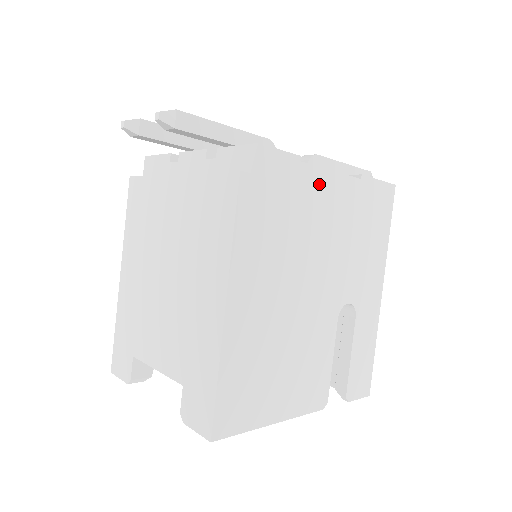
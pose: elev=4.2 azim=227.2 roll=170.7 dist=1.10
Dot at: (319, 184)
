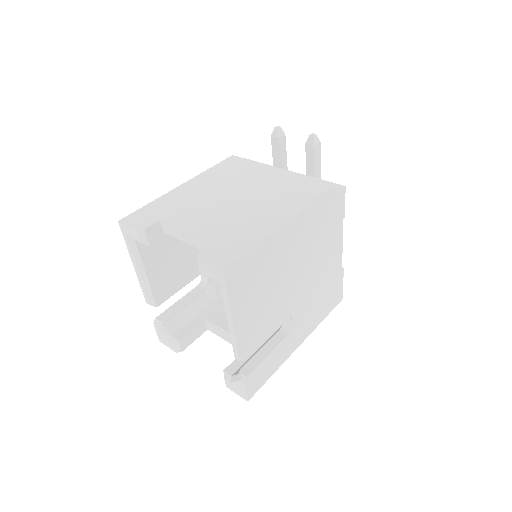
Dot at: (337, 241)
